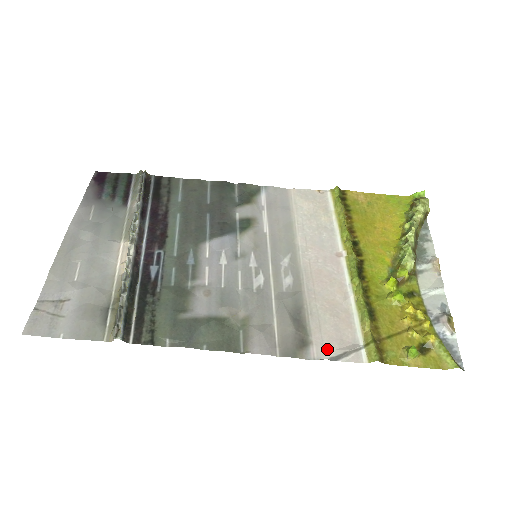
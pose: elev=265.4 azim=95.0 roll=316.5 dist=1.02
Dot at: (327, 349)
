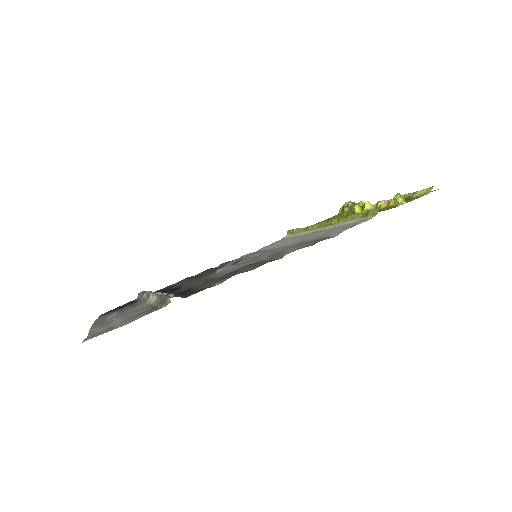
Dot at: (343, 230)
